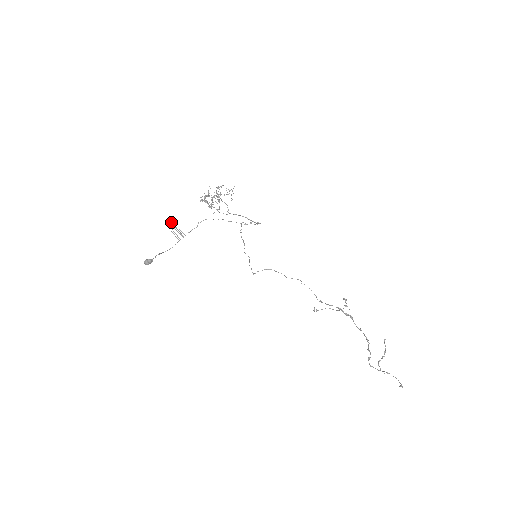
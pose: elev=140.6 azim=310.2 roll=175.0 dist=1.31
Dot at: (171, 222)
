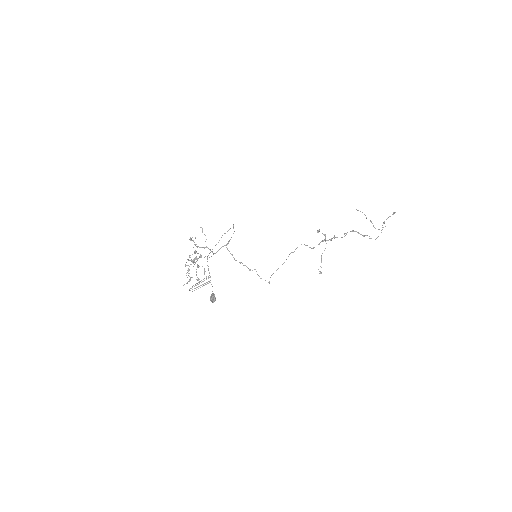
Dot at: occluded
